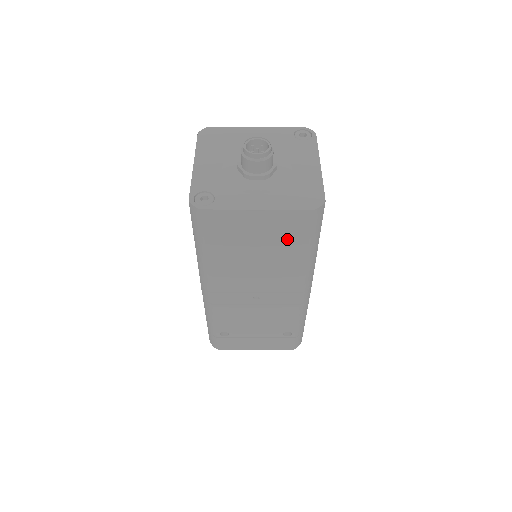
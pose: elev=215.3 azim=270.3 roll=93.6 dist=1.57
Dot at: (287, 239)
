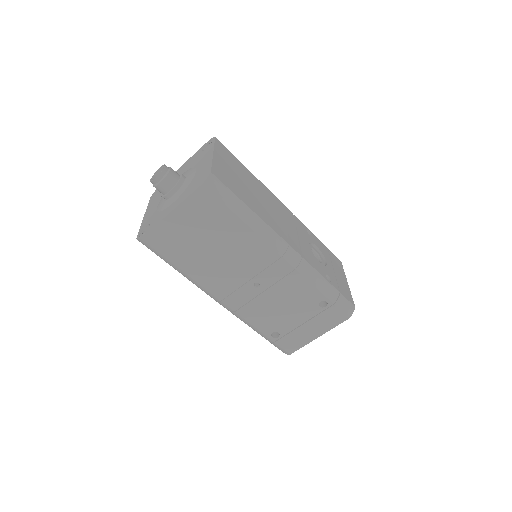
Dot at: (215, 219)
